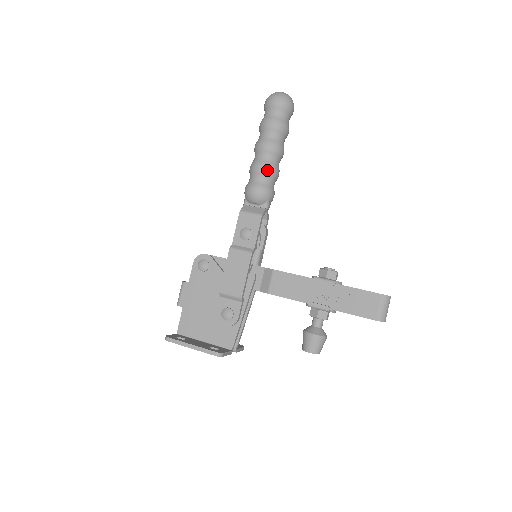
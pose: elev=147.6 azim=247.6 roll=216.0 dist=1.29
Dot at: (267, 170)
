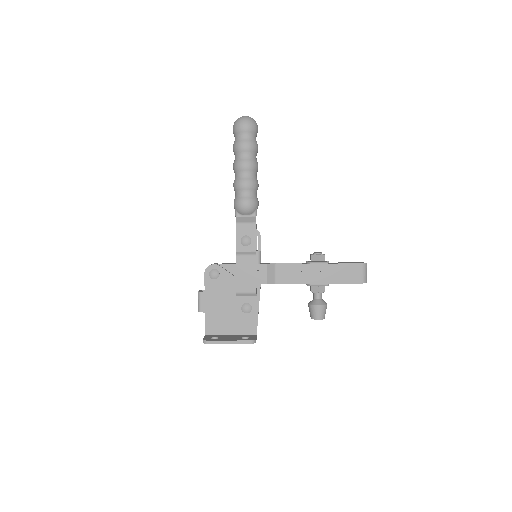
Dot at: (251, 185)
